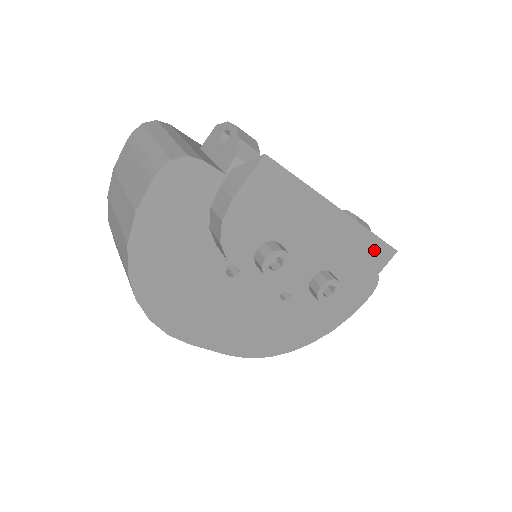
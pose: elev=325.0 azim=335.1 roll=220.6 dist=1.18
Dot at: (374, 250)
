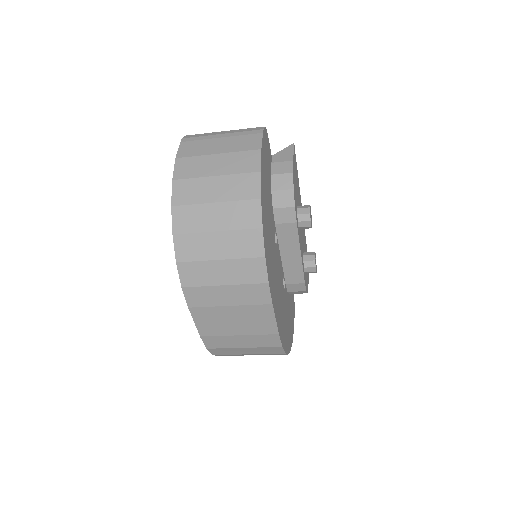
Dot at: occluded
